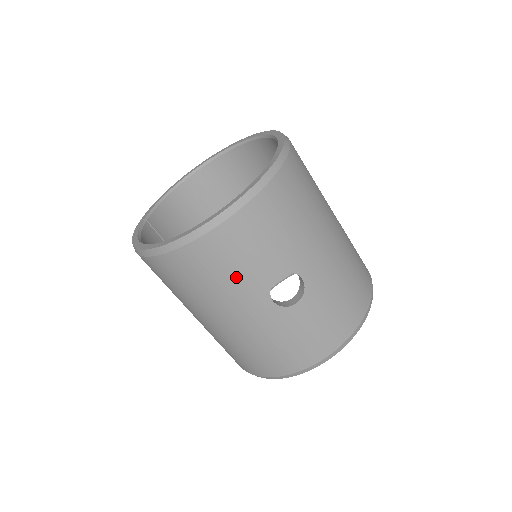
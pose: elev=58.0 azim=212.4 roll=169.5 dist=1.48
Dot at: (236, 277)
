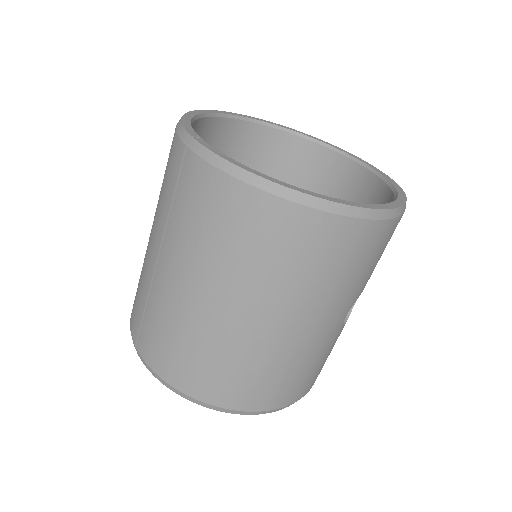
Dot at: (360, 278)
